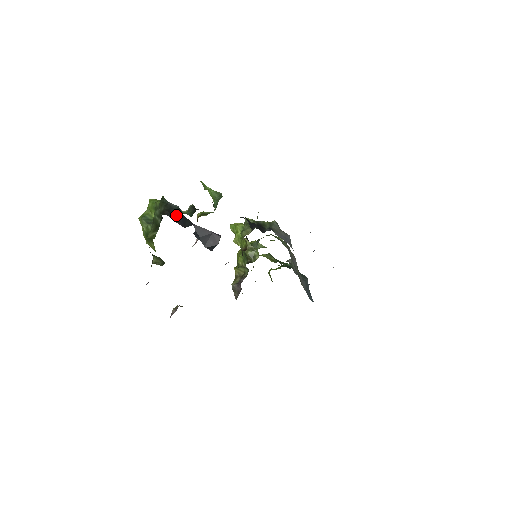
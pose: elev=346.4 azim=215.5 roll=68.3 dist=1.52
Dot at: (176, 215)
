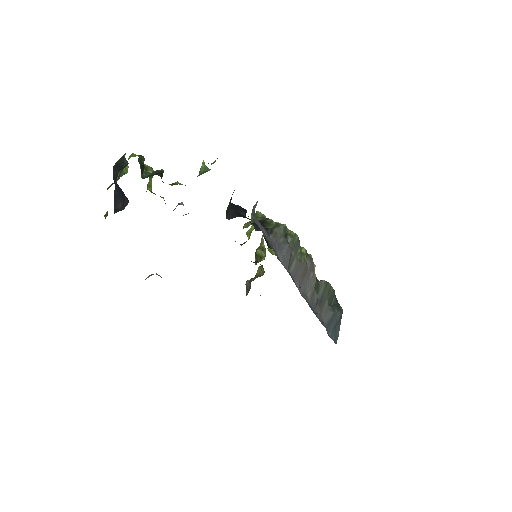
Dot at: (118, 170)
